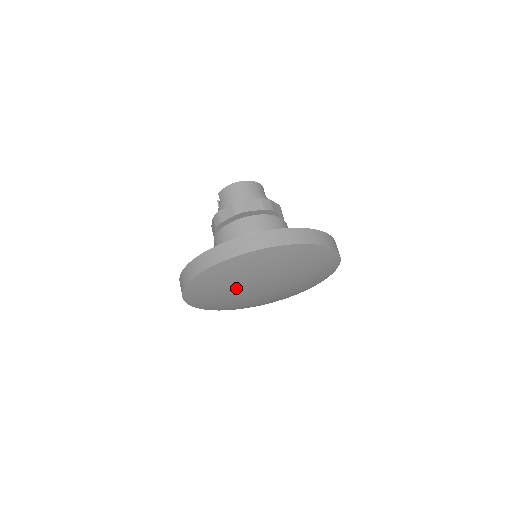
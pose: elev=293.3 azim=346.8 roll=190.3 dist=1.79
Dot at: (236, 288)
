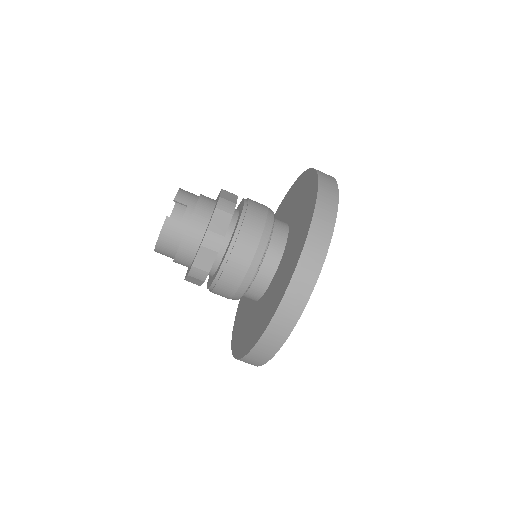
Dot at: occluded
